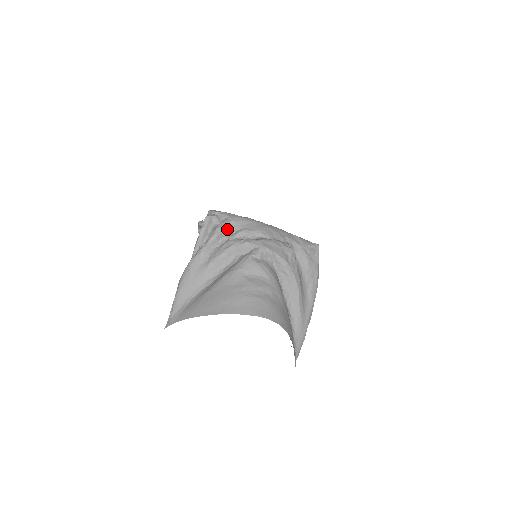
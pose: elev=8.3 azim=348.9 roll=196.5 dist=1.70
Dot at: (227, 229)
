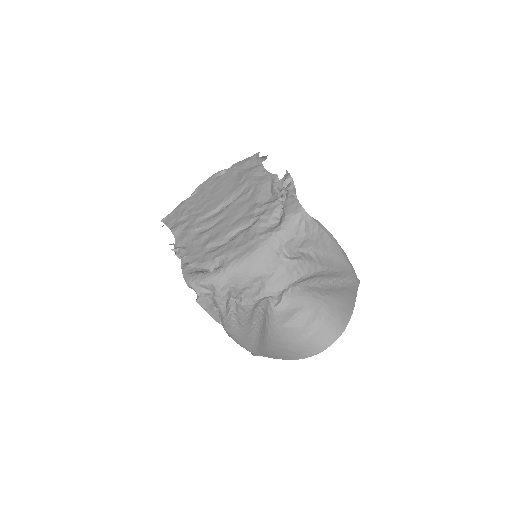
Dot at: (226, 297)
